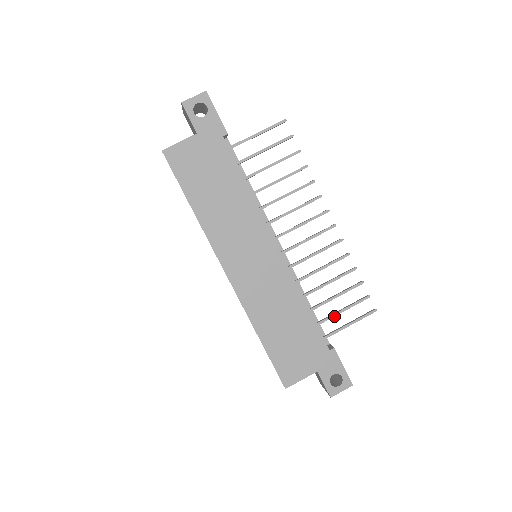
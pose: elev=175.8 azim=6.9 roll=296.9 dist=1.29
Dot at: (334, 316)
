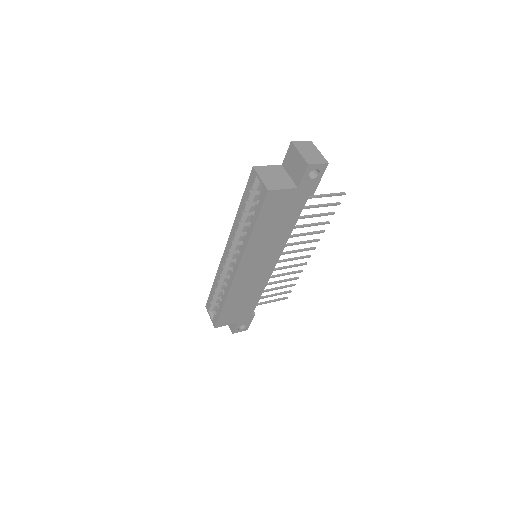
Dot at: (267, 297)
